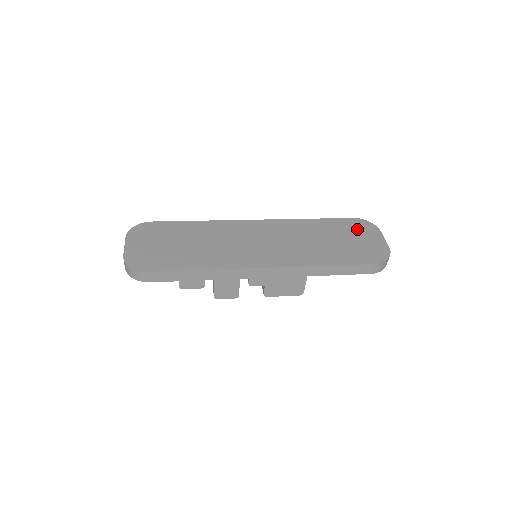
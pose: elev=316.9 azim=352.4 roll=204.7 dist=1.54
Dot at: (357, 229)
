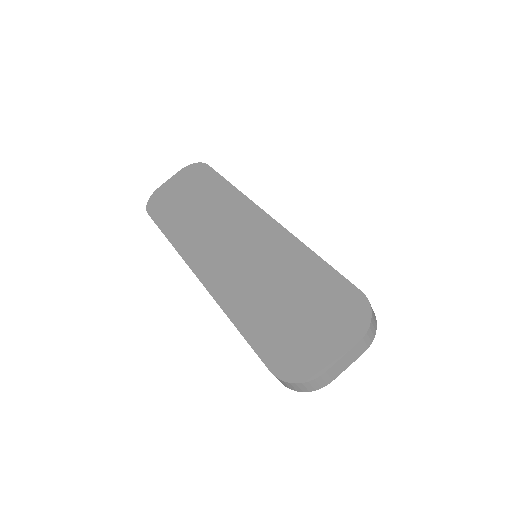
Dot at: (336, 310)
